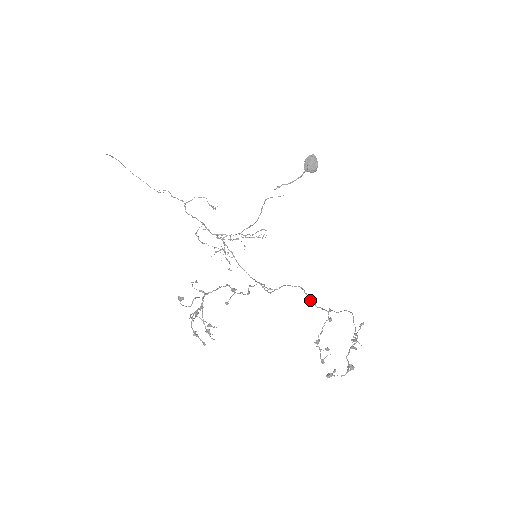
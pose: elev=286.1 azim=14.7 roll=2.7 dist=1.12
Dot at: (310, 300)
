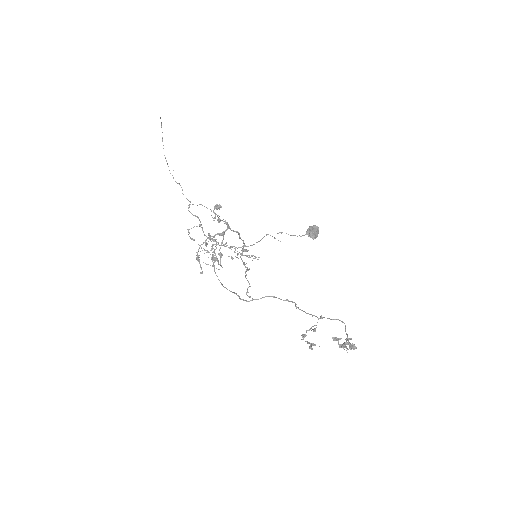
Dot at: occluded
